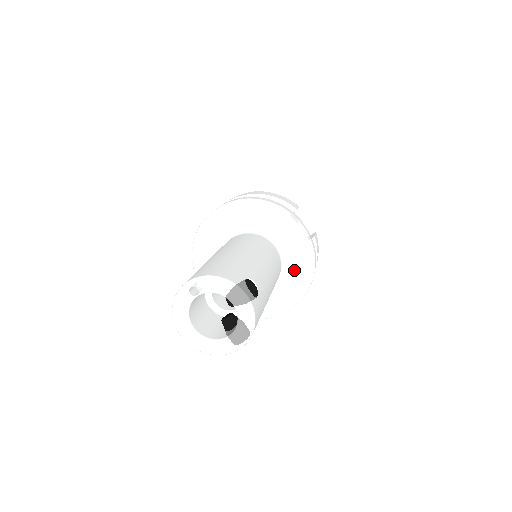
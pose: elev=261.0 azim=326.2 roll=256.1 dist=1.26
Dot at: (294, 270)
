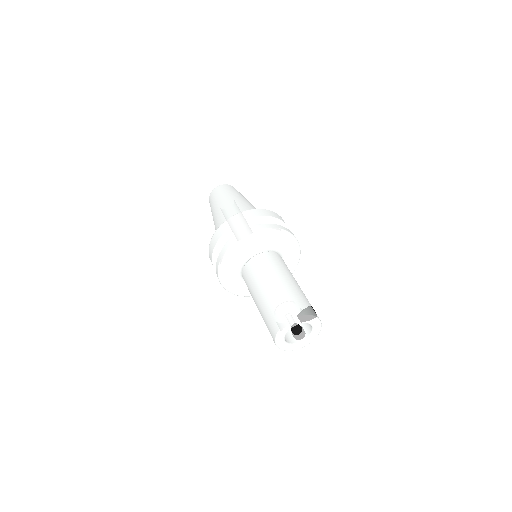
Dot at: occluded
